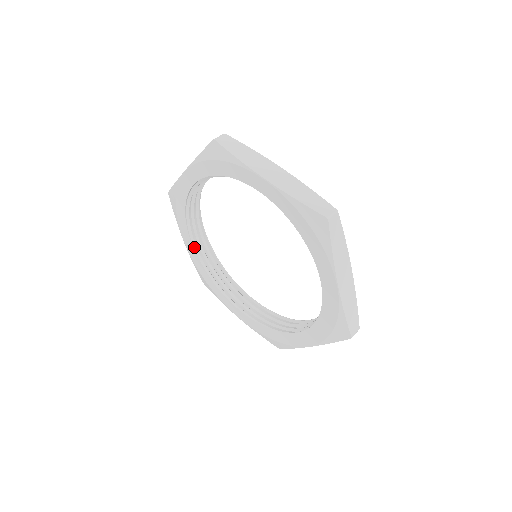
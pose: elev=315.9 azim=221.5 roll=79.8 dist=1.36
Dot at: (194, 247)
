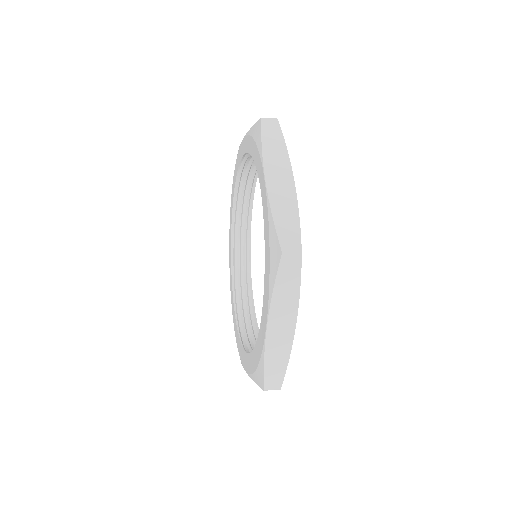
Dot at: (233, 217)
